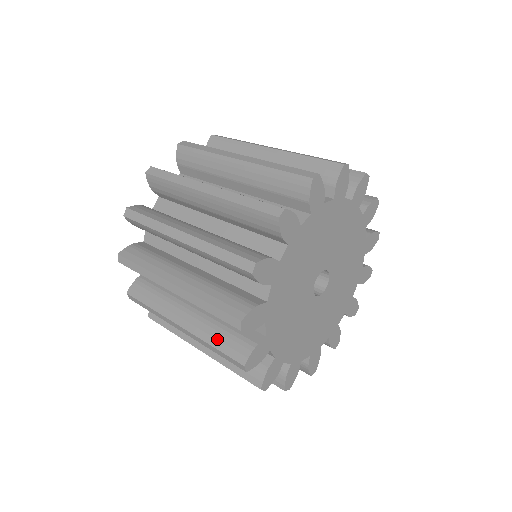
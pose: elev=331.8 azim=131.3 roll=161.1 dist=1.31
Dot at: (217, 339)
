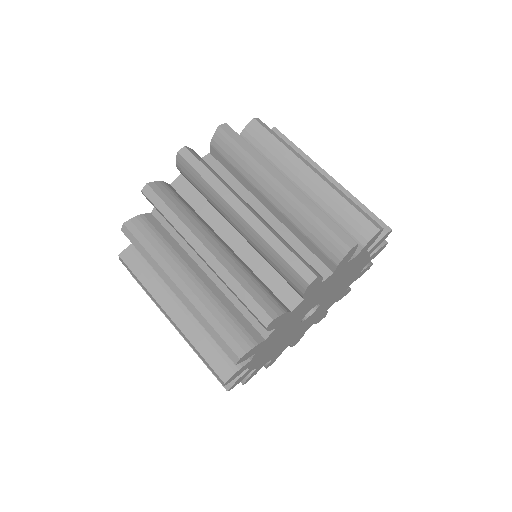
Dot at: (218, 320)
